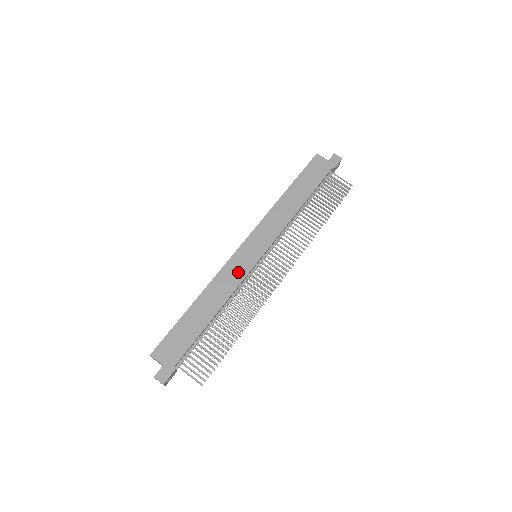
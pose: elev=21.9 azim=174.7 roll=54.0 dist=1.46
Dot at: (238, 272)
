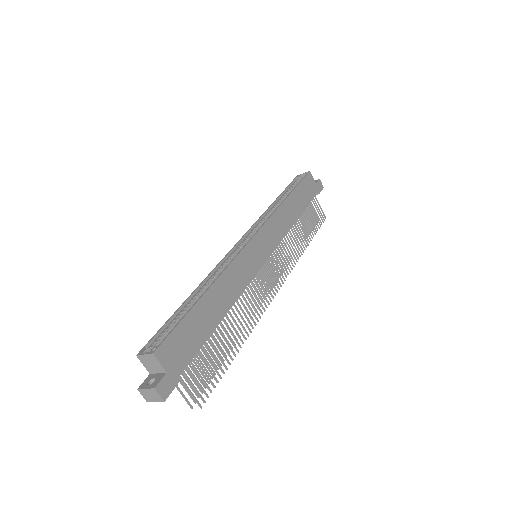
Dot at: (248, 270)
